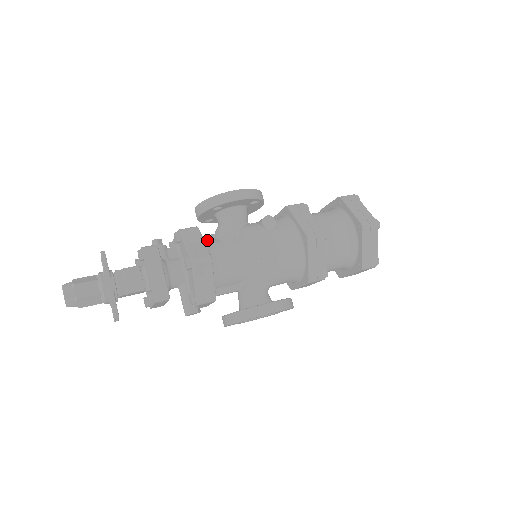
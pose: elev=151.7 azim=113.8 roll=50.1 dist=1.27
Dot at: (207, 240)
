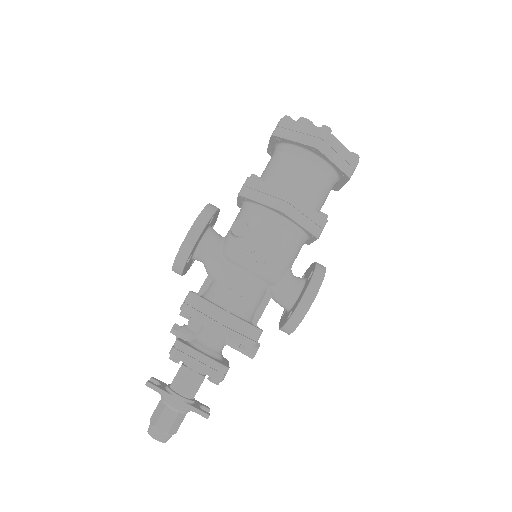
Dot at: (208, 287)
